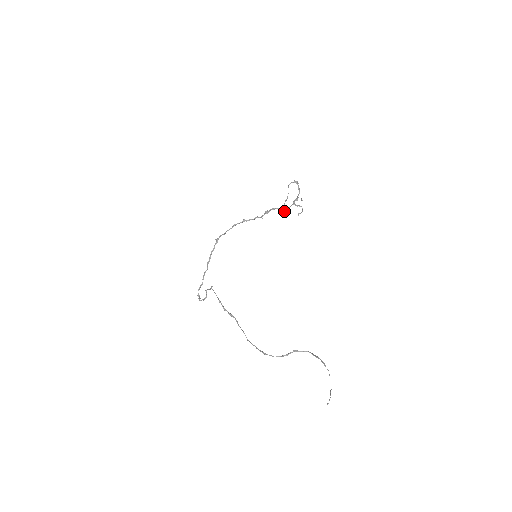
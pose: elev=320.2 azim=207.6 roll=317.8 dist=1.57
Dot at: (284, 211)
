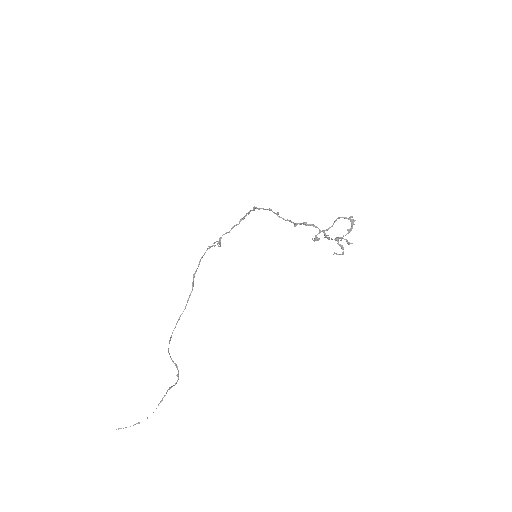
Dot at: occluded
